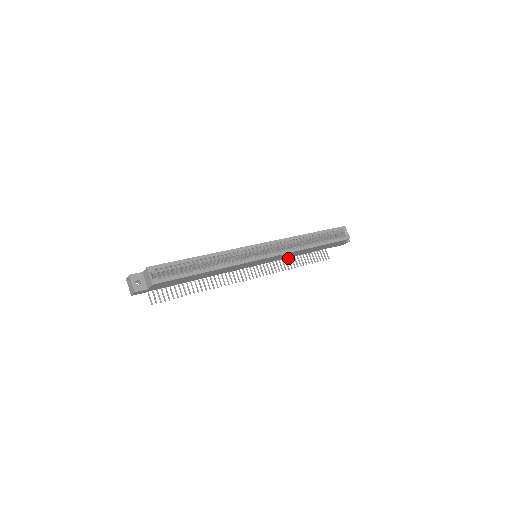
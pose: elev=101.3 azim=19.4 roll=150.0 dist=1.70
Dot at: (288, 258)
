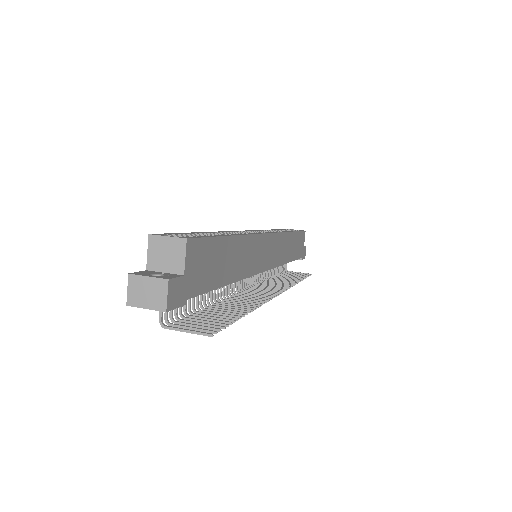
Dot at: (281, 280)
